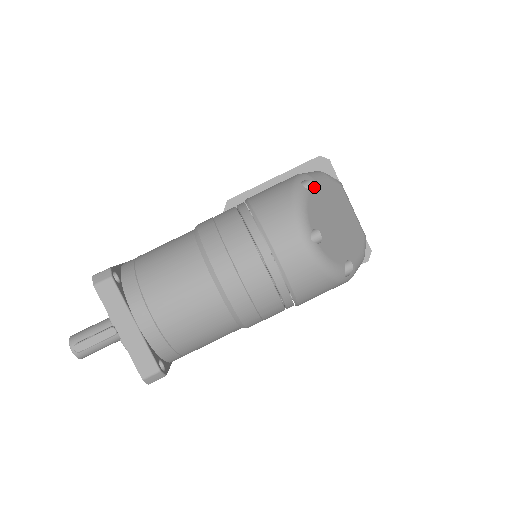
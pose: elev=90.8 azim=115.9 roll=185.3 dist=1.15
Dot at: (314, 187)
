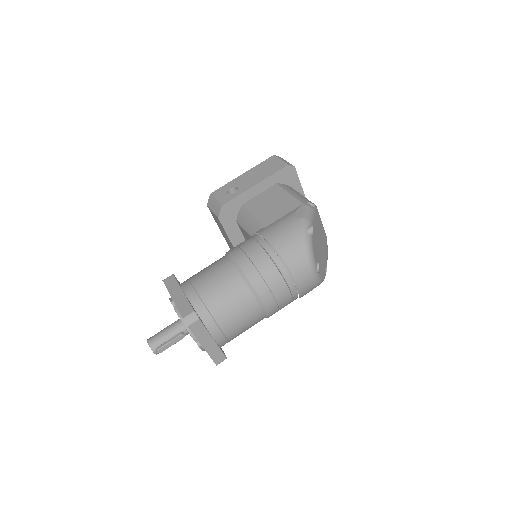
Dot at: (312, 229)
